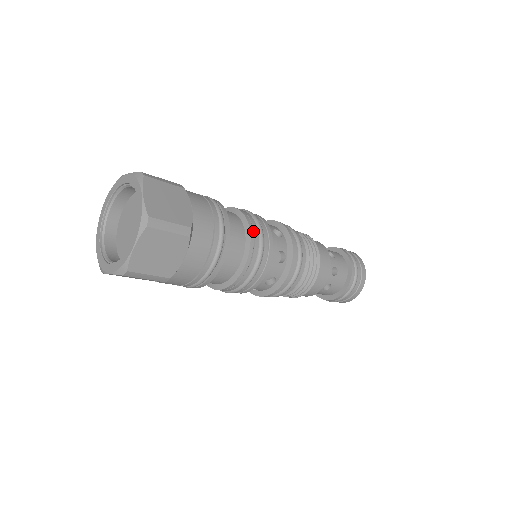
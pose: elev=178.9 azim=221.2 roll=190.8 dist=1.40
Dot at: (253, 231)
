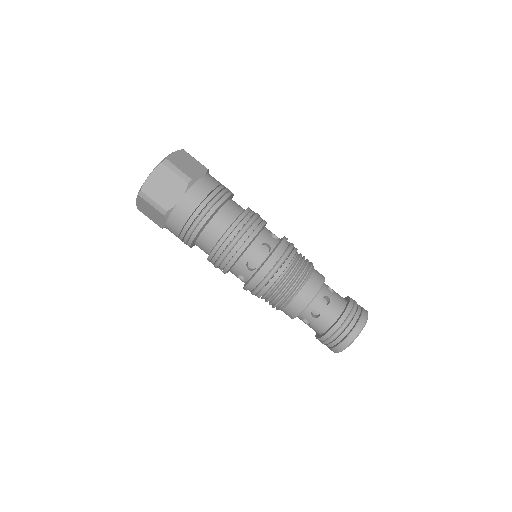
Dot at: (246, 214)
